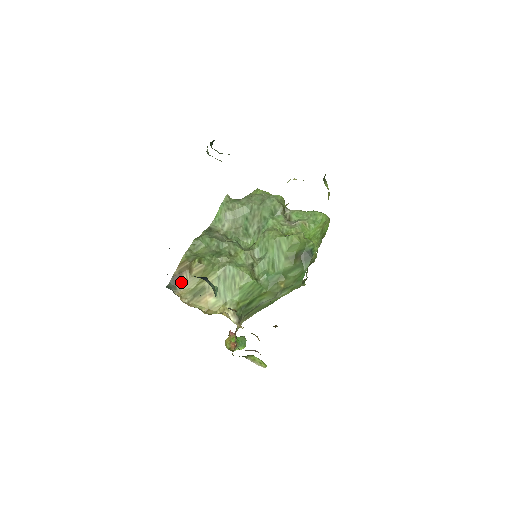
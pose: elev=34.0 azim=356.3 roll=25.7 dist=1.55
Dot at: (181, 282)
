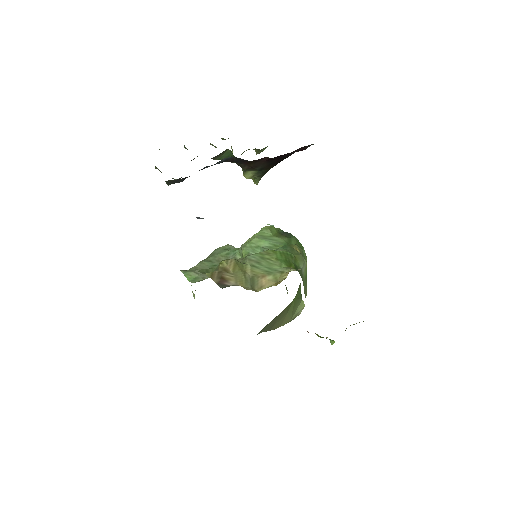
Dot at: (230, 281)
